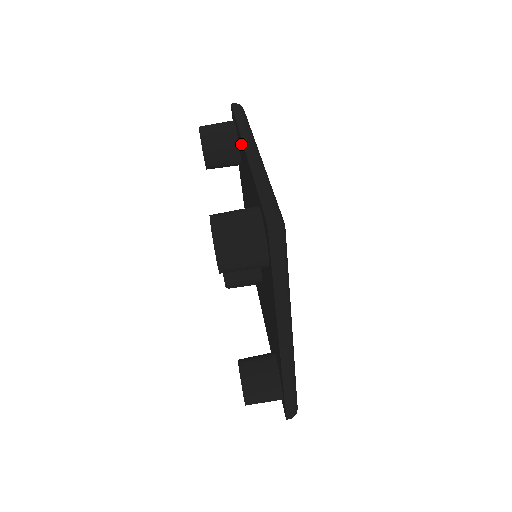
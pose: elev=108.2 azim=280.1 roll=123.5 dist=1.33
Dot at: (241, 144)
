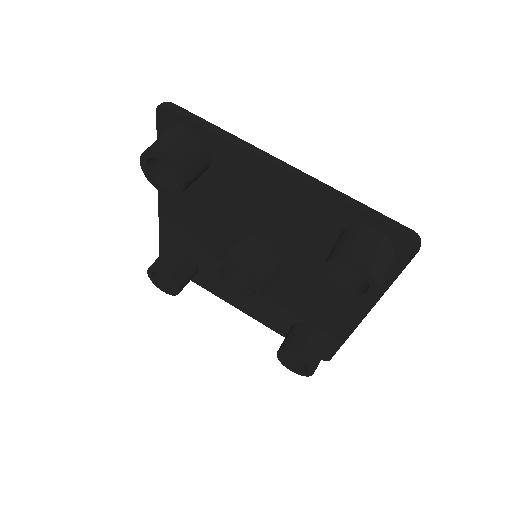
Dot at: (249, 160)
